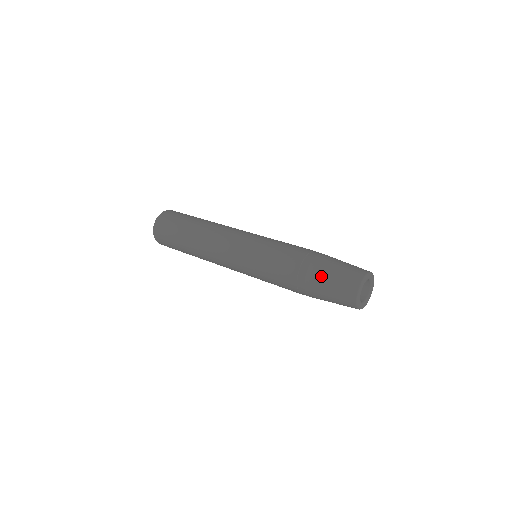
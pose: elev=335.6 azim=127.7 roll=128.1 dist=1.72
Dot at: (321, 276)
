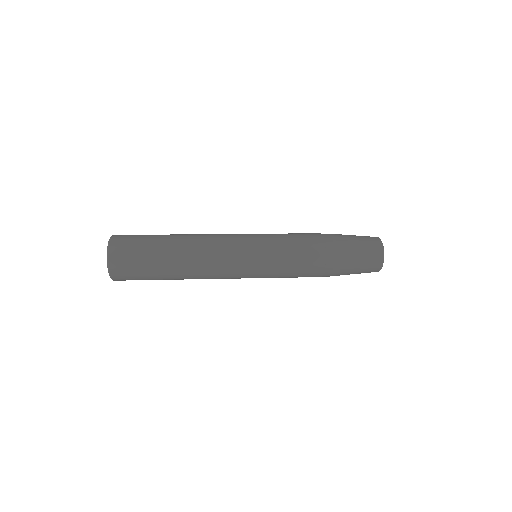
Dot at: (348, 263)
